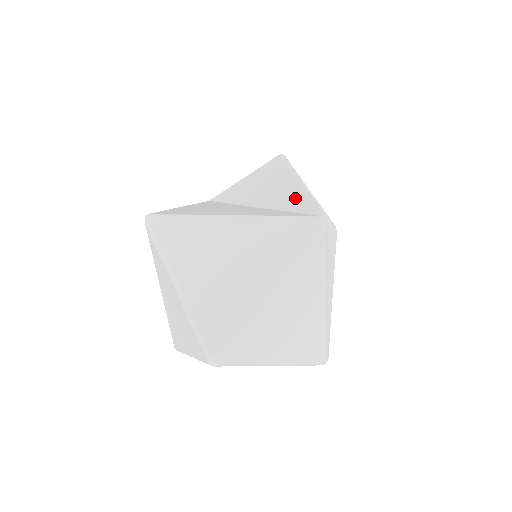
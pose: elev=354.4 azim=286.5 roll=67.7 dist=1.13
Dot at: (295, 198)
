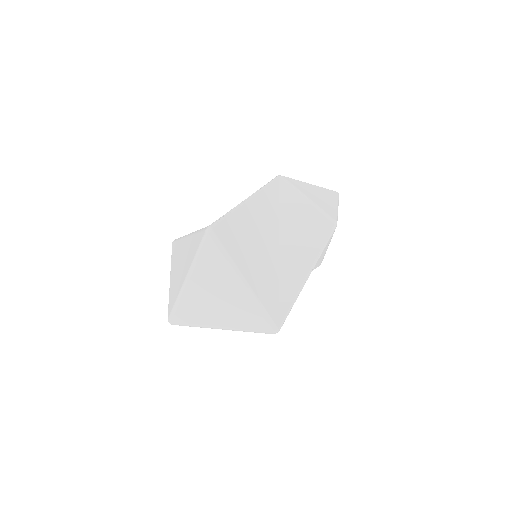
Dot at: occluded
